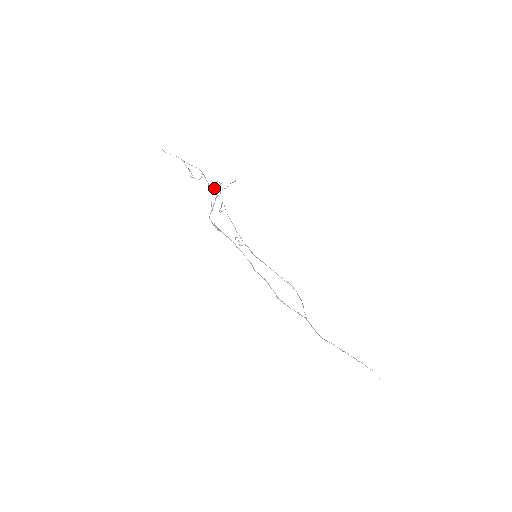
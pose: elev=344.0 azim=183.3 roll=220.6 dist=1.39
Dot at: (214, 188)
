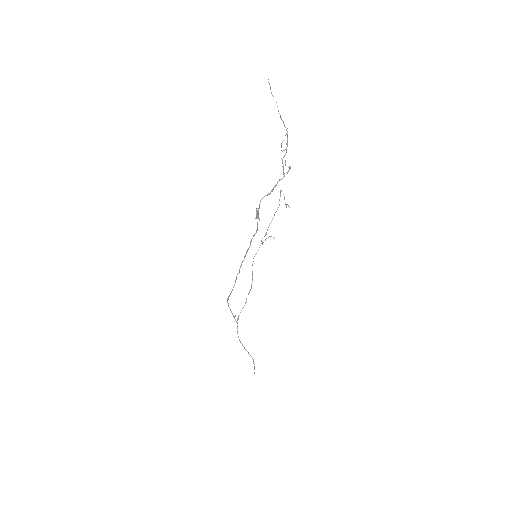
Dot at: (283, 168)
